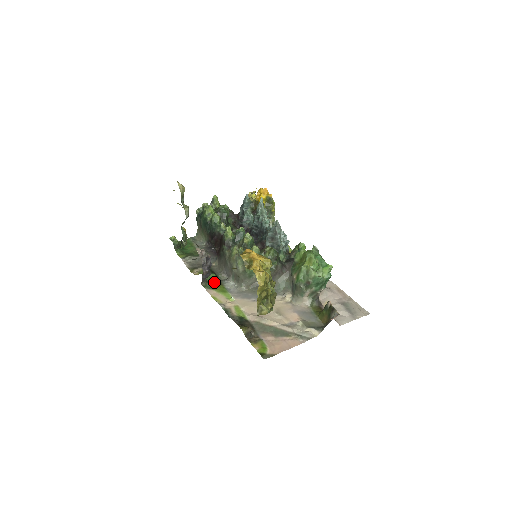
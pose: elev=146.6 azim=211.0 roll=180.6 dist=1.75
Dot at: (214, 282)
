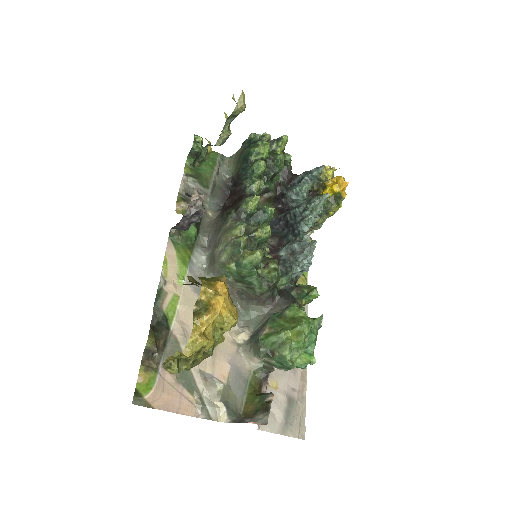
Dot at: (186, 239)
